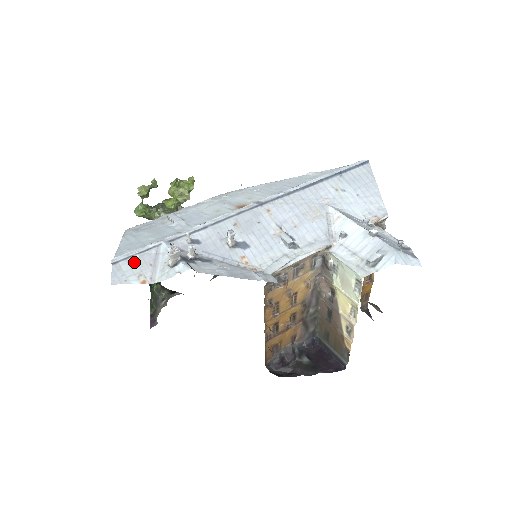
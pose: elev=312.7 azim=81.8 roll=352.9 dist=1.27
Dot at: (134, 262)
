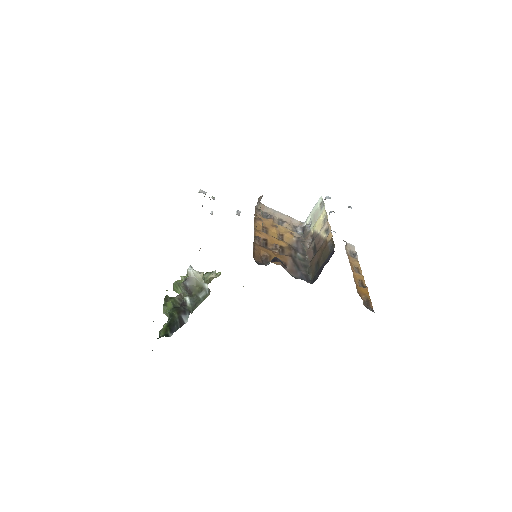
Dot at: occluded
